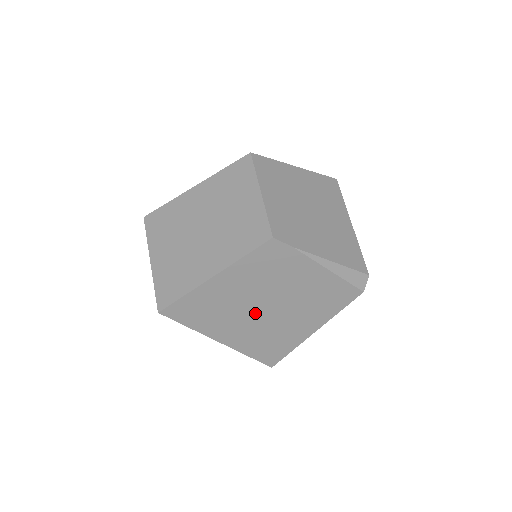
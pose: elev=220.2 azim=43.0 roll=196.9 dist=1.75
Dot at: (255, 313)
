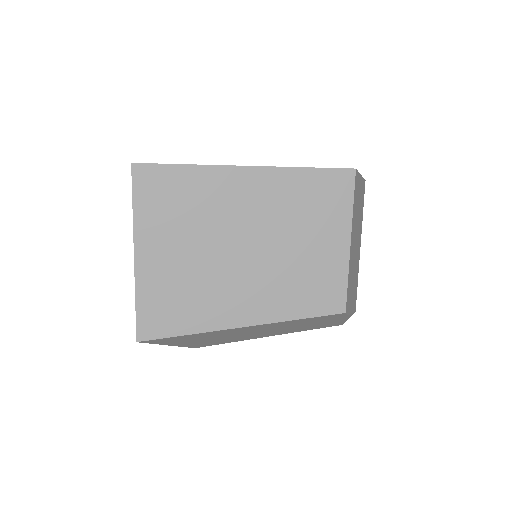
Dot at: (239, 335)
